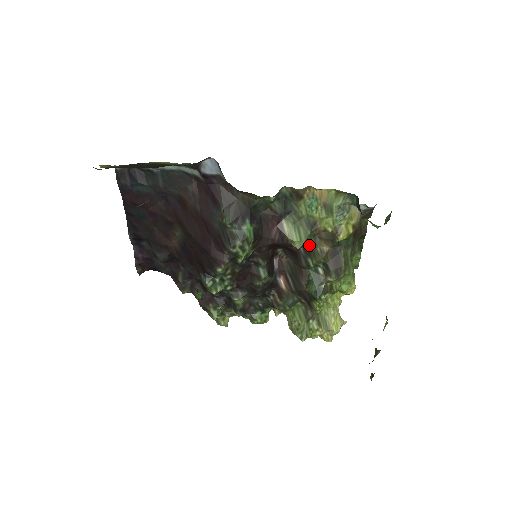
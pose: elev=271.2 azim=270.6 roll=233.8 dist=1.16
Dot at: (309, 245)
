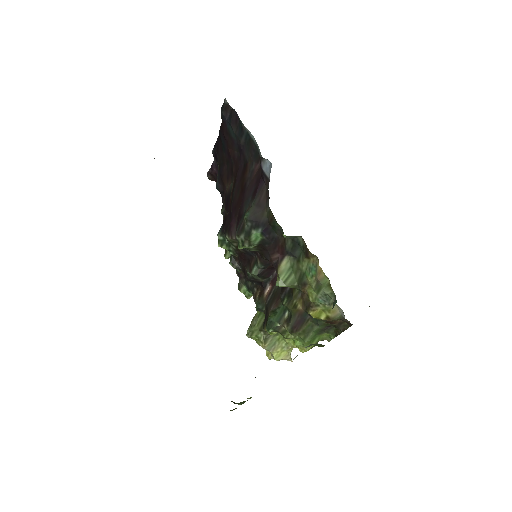
Dot at: (293, 291)
